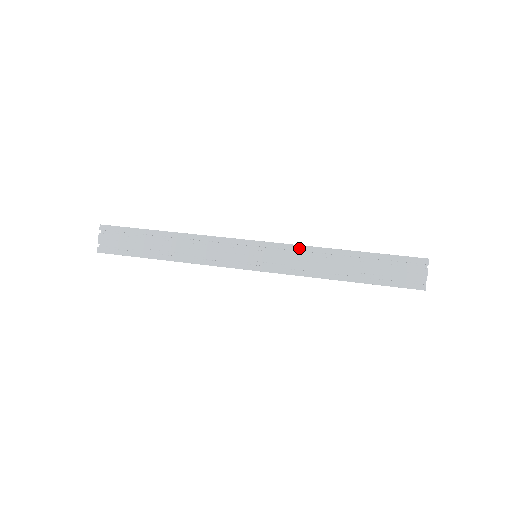
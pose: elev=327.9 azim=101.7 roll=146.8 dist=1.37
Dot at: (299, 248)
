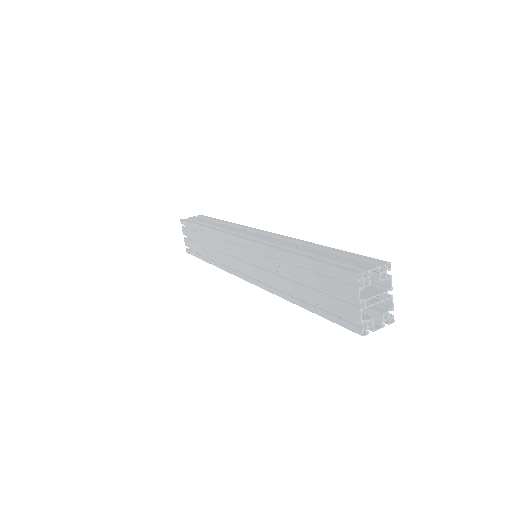
Dot at: (288, 238)
